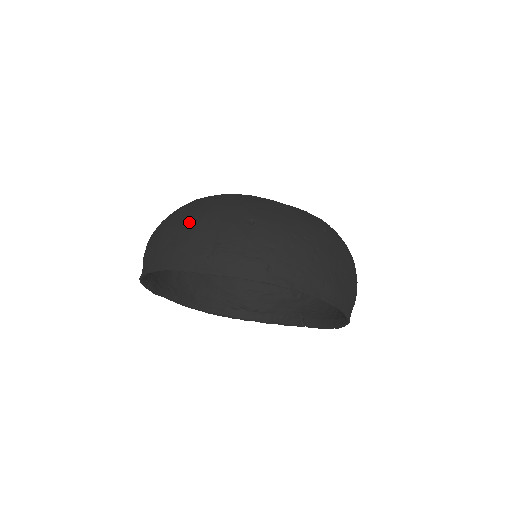
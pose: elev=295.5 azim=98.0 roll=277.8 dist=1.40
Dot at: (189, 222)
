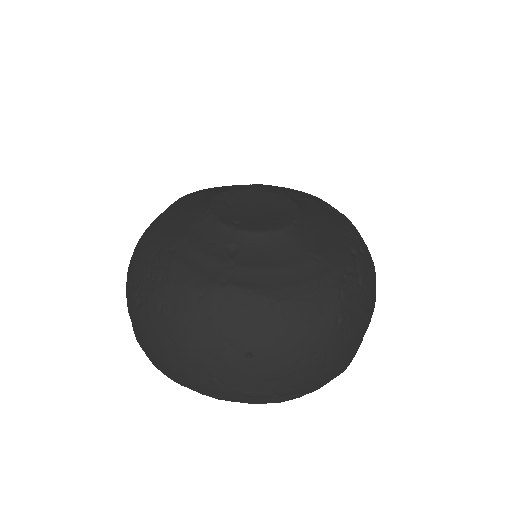
Dot at: (173, 343)
